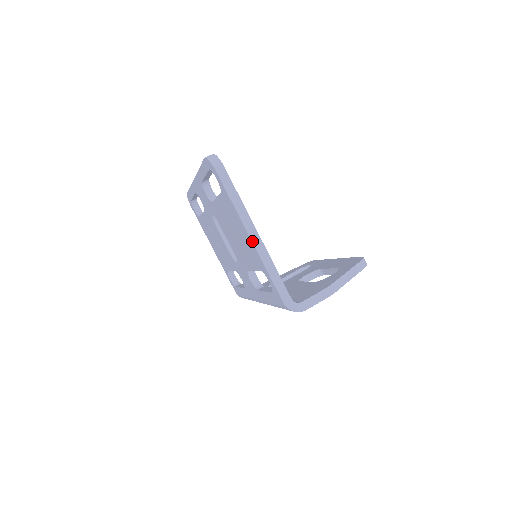
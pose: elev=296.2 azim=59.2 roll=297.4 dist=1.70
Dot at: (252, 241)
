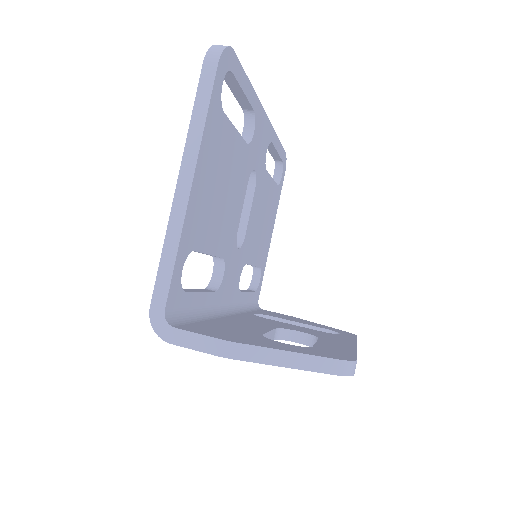
Dot at: (176, 189)
